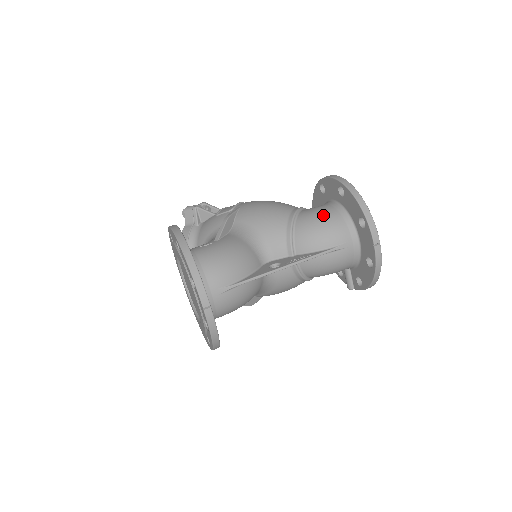
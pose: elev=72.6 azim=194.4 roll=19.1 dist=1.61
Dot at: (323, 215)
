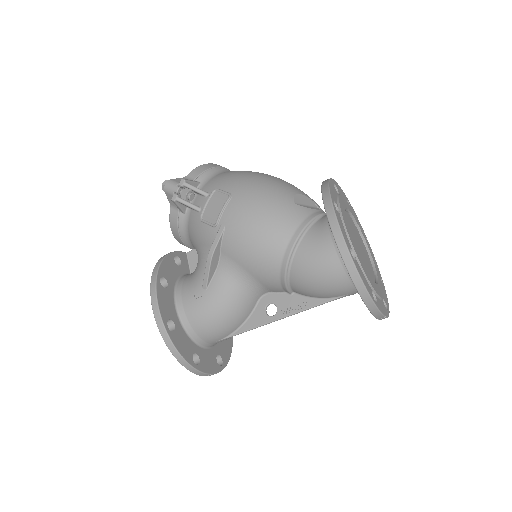
Dot at: (322, 270)
